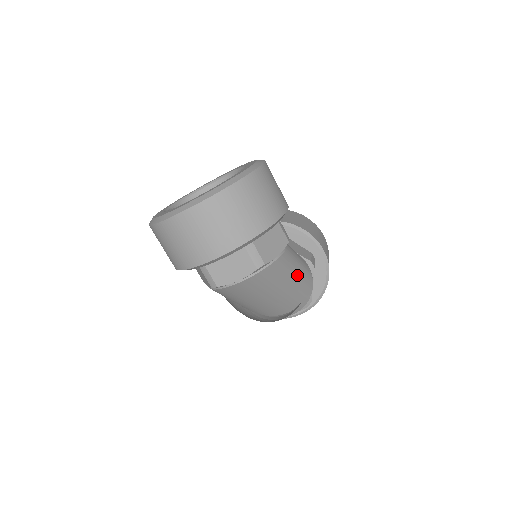
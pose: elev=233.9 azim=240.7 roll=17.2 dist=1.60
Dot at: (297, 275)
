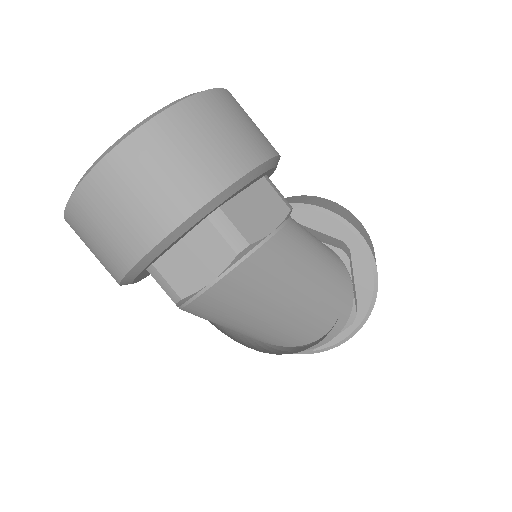
Dot at: (319, 267)
